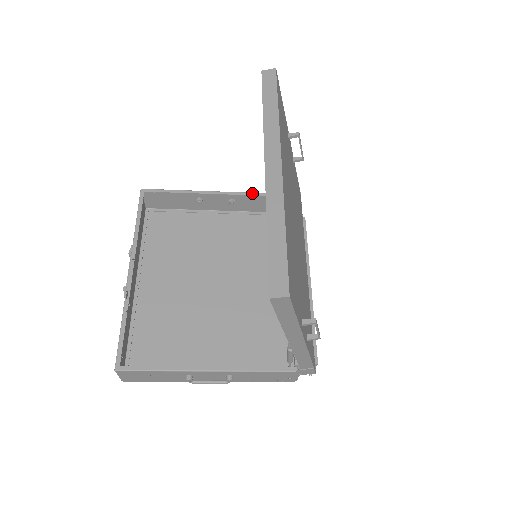
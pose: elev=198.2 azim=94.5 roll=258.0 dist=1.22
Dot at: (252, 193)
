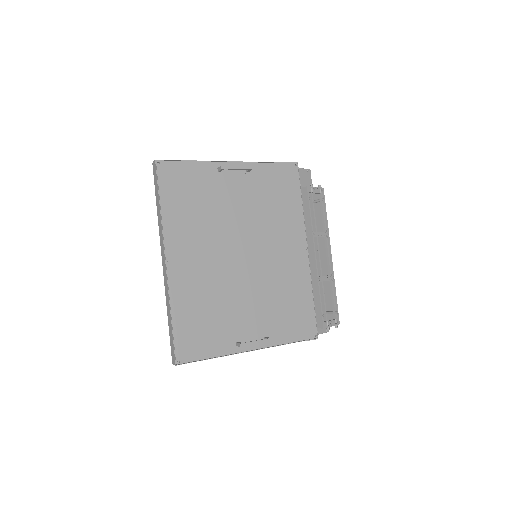
Dot at: occluded
